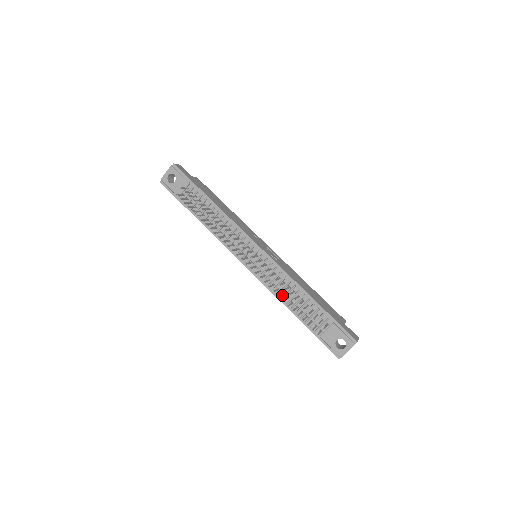
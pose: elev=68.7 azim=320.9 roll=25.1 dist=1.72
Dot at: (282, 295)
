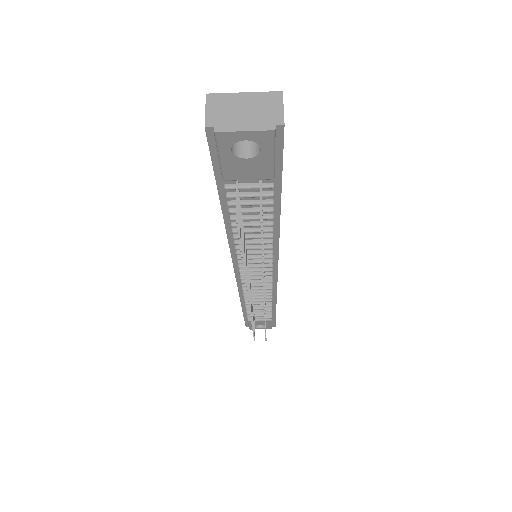
Dot at: occluded
